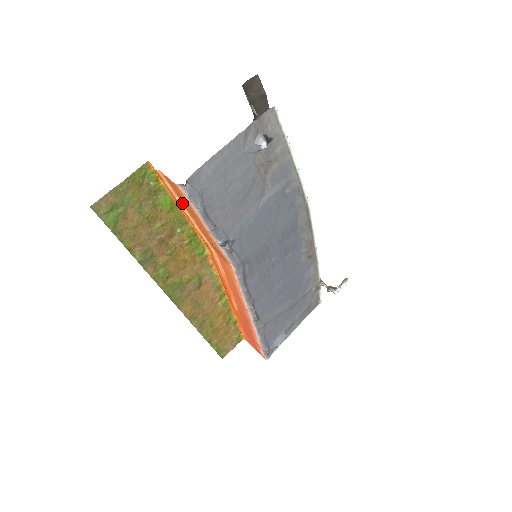
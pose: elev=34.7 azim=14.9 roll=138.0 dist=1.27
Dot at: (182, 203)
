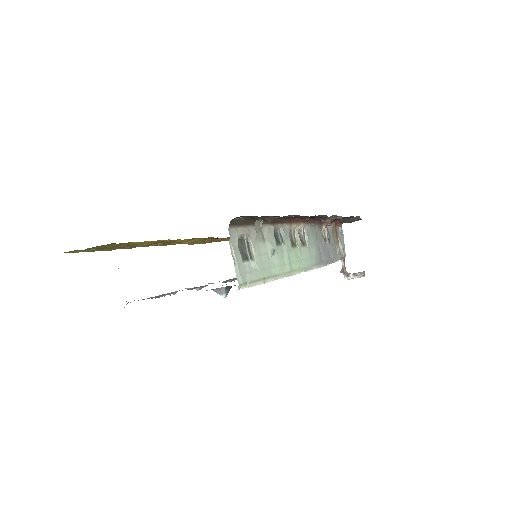
Dot at: occluded
